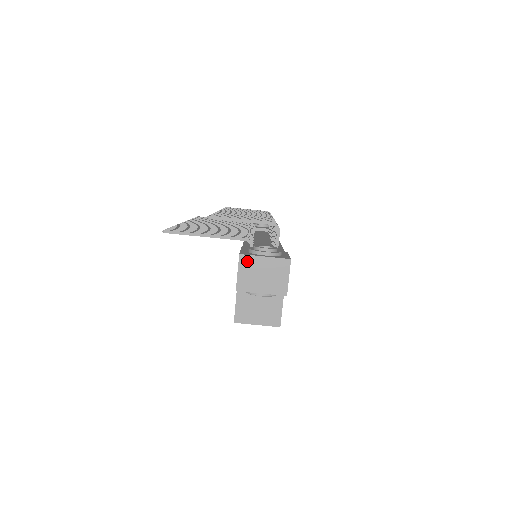
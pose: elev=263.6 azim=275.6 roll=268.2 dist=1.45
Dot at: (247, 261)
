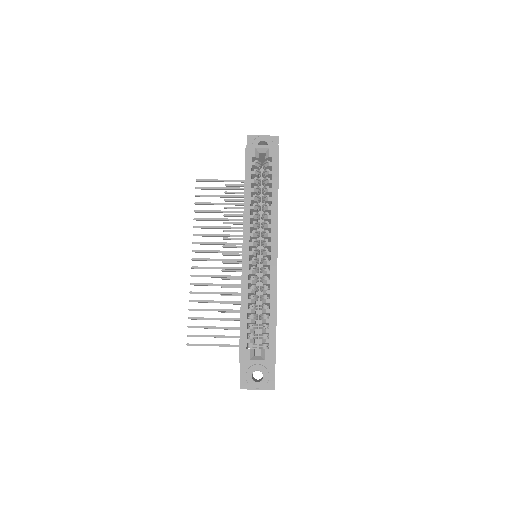
Dot at: occluded
